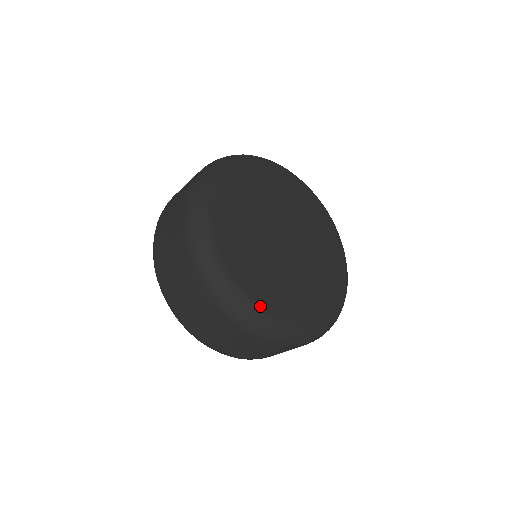
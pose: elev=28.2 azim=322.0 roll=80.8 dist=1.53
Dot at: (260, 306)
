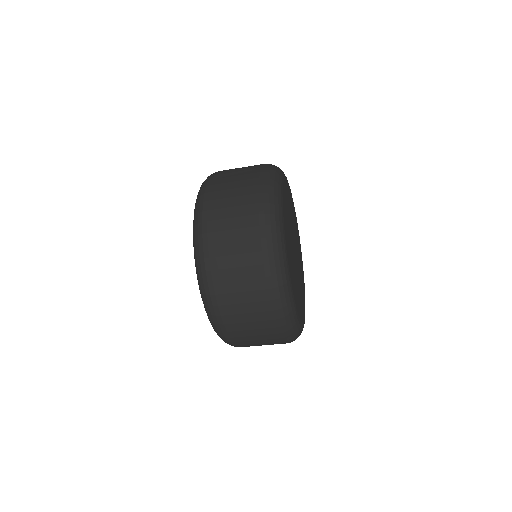
Dot at: (301, 324)
